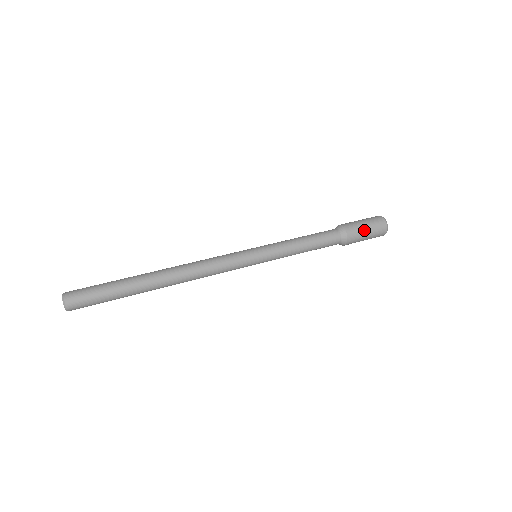
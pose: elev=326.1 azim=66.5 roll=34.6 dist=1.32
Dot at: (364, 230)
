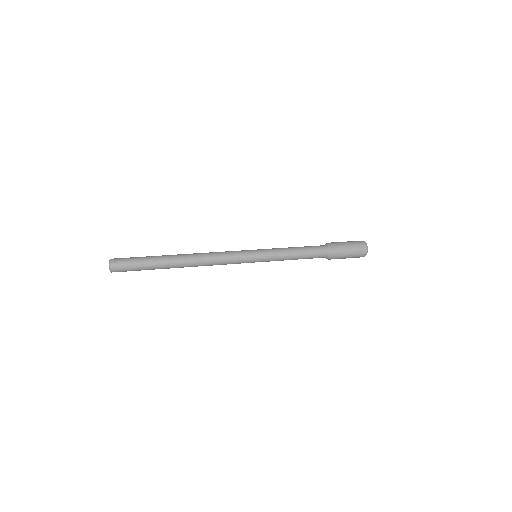
Dot at: (346, 247)
